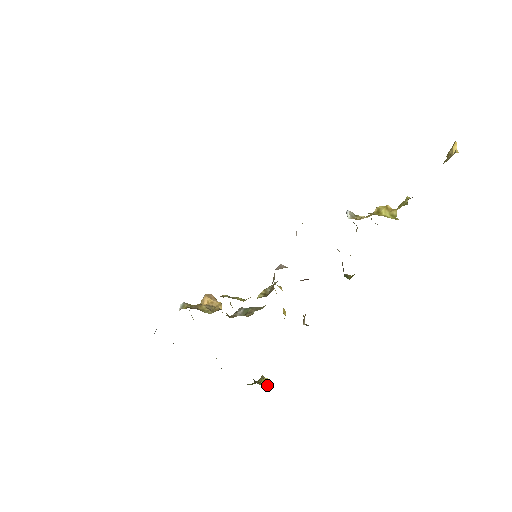
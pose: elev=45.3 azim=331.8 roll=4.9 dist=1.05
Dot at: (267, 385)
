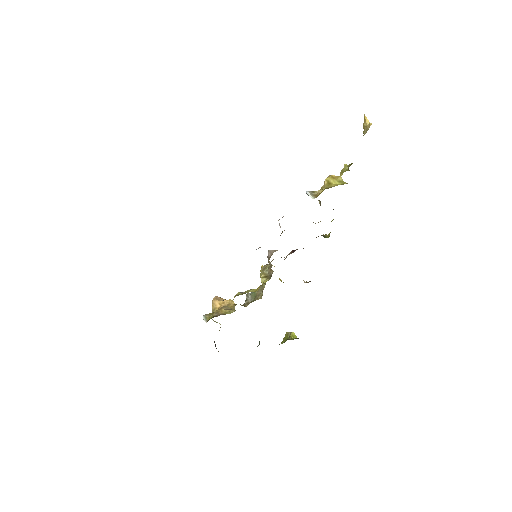
Dot at: occluded
